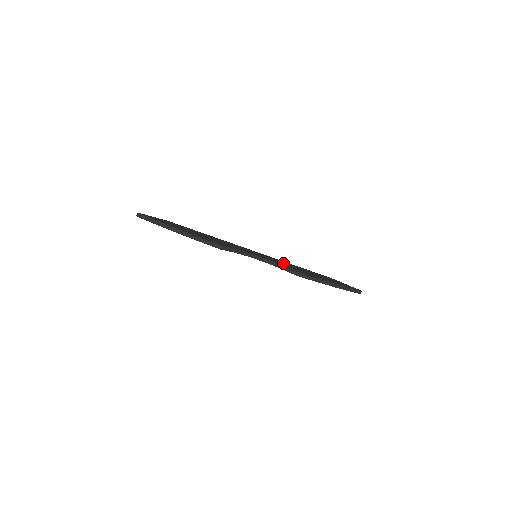
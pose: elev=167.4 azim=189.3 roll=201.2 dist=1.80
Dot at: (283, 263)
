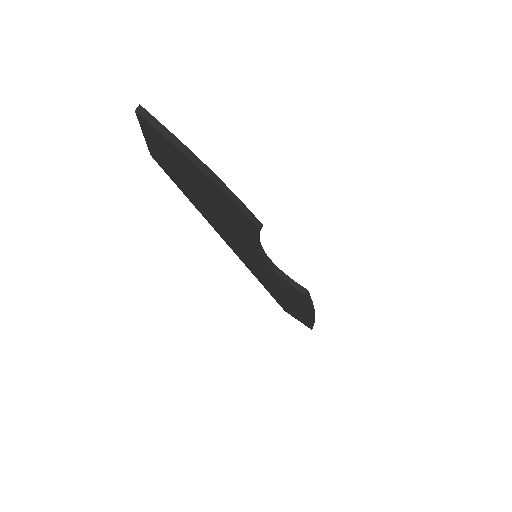
Dot at: occluded
